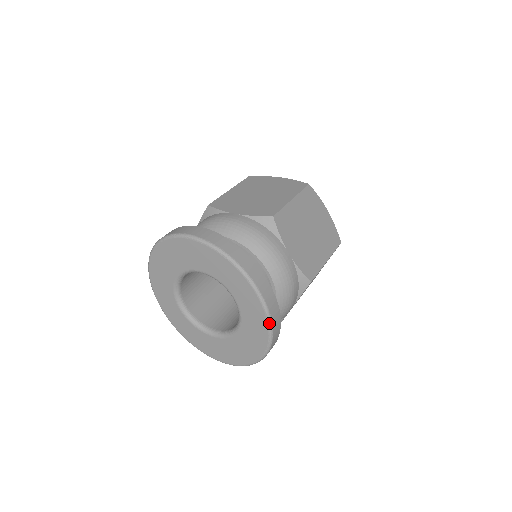
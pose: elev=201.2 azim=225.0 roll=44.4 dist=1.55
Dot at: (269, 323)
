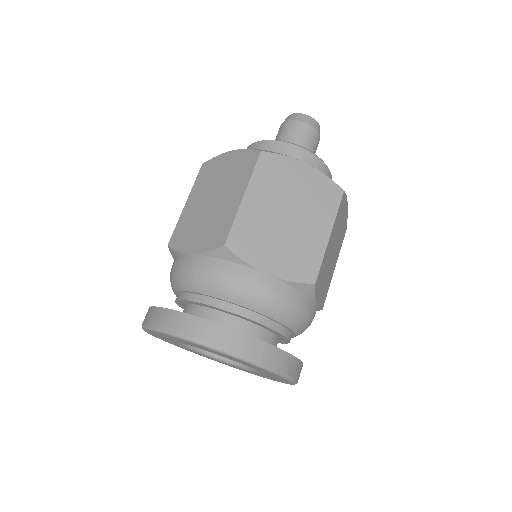
Dot at: occluded
